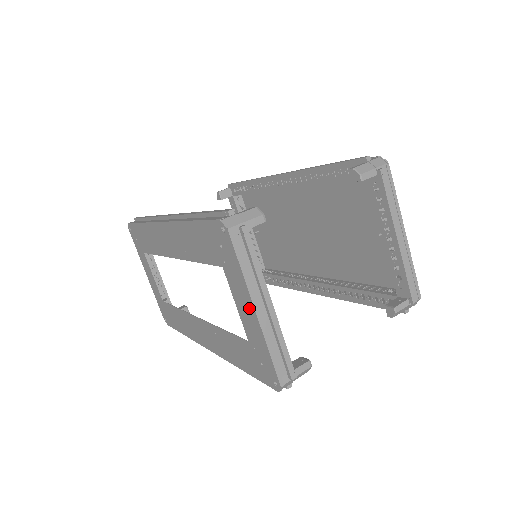
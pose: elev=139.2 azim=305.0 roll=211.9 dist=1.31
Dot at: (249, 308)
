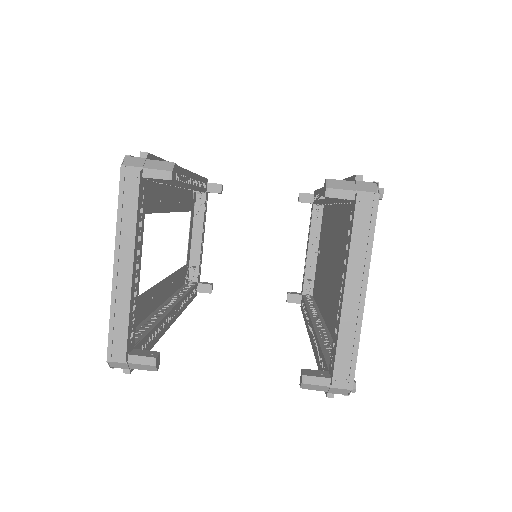
Dot at: occluded
